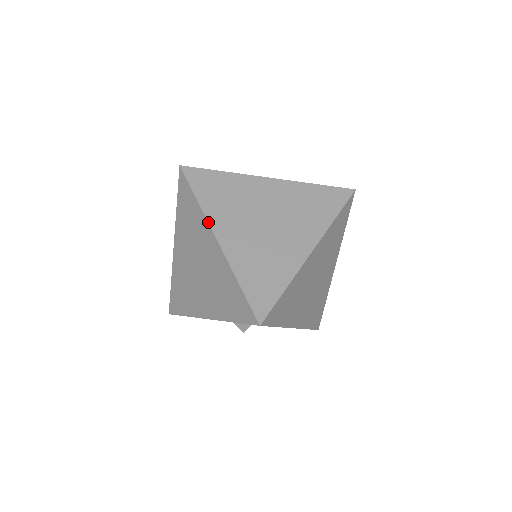
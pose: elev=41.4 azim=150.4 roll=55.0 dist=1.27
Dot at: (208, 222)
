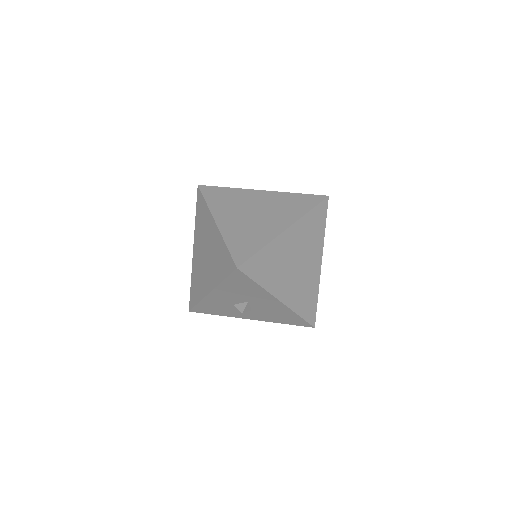
Dot at: (211, 213)
